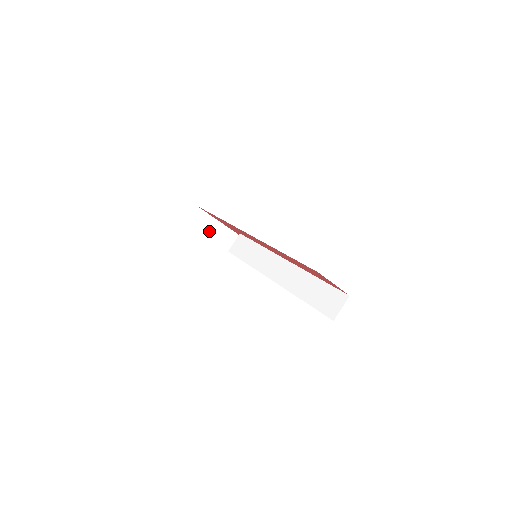
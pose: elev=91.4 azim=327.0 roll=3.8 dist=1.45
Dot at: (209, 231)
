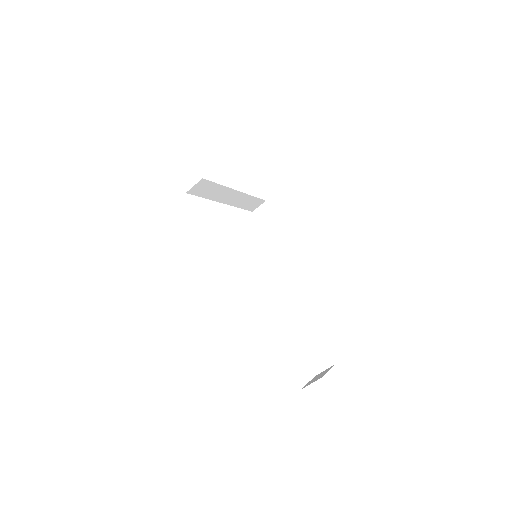
Dot at: (208, 193)
